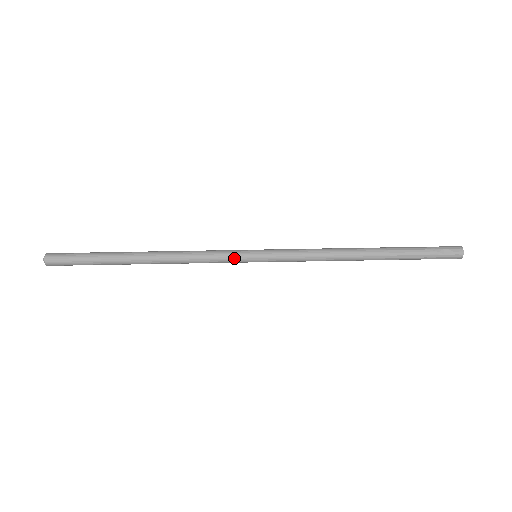
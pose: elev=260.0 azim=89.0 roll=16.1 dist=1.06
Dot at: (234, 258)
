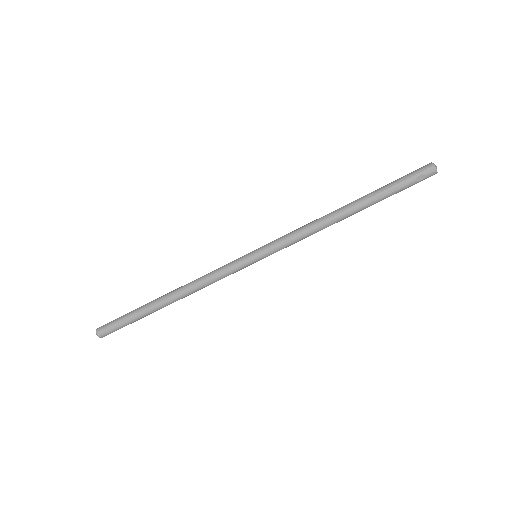
Dot at: (240, 269)
